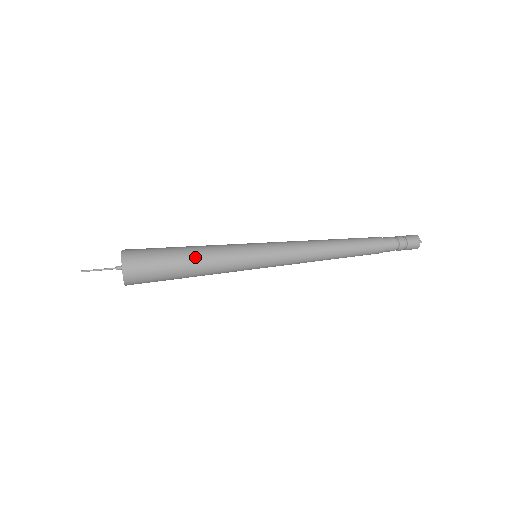
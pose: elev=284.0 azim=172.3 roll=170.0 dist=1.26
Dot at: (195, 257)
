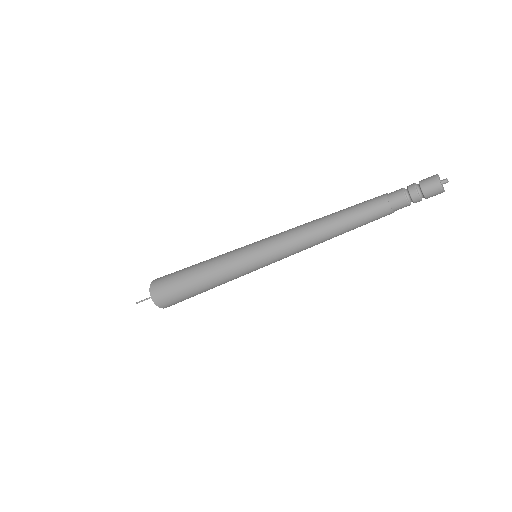
Dot at: (201, 282)
